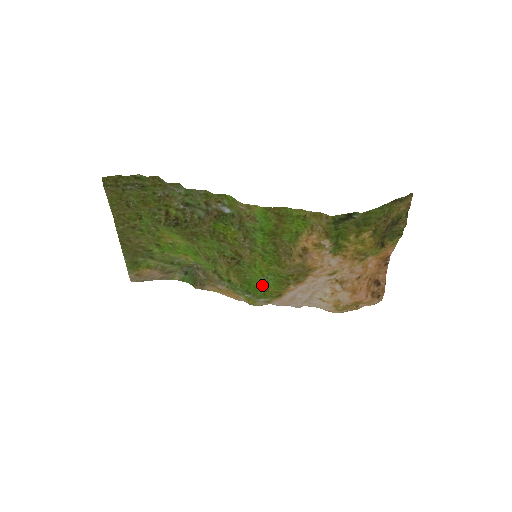
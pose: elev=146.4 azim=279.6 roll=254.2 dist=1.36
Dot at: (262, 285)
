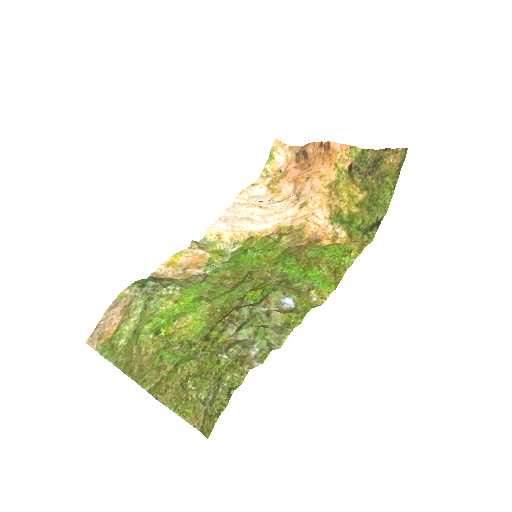
Dot at: (245, 252)
